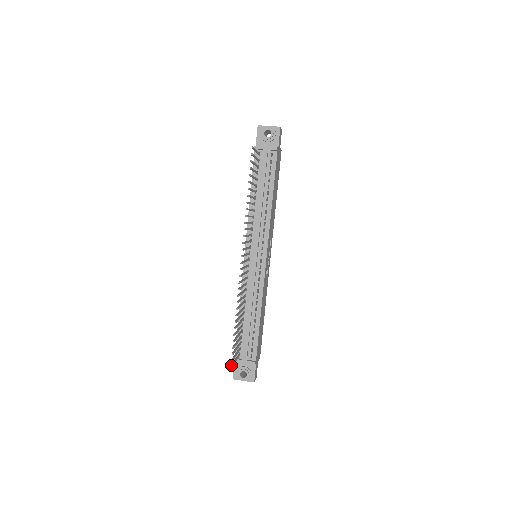
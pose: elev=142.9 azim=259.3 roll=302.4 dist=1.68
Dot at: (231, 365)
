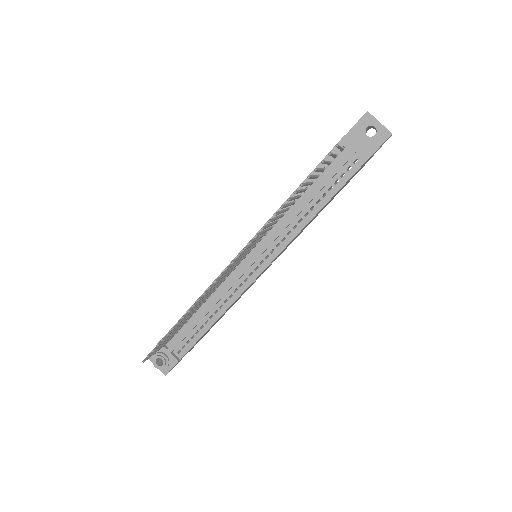
Dot at: (145, 359)
